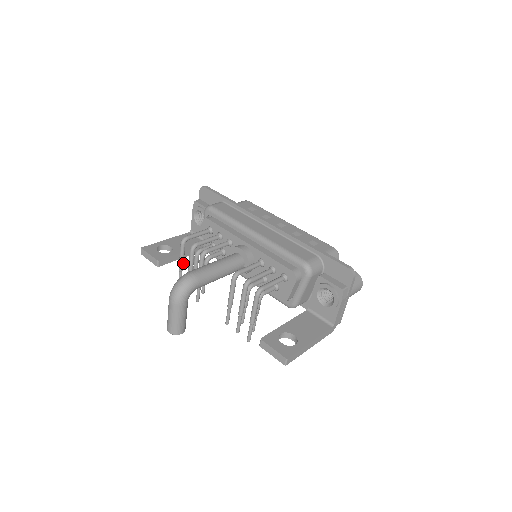
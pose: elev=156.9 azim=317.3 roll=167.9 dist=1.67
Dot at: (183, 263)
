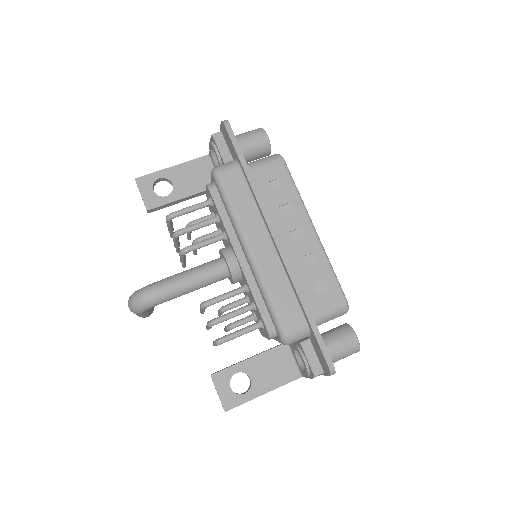
Dot at: (172, 228)
